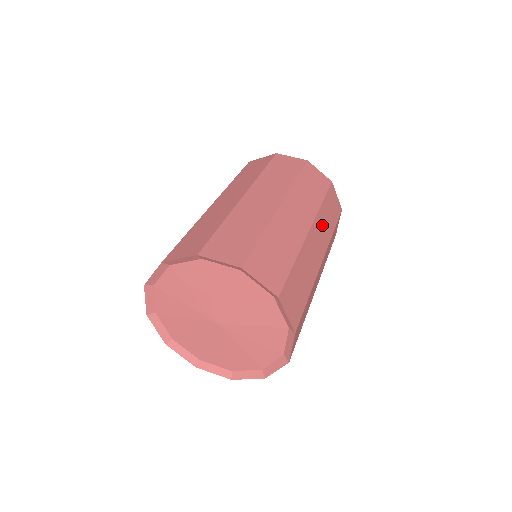
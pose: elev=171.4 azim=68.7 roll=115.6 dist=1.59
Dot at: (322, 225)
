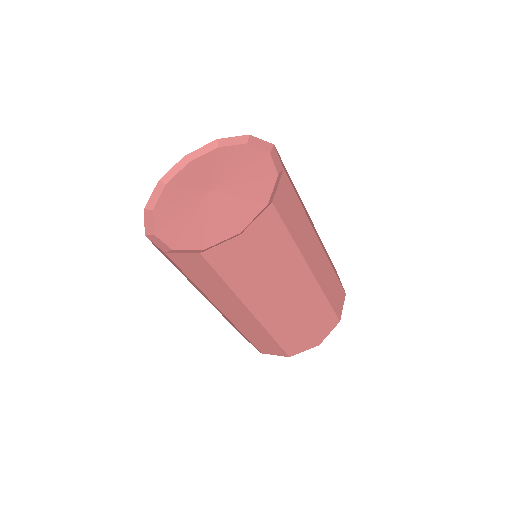
Dot at: (322, 244)
